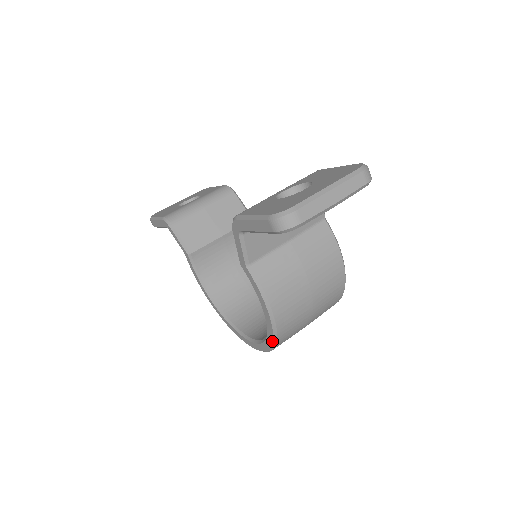
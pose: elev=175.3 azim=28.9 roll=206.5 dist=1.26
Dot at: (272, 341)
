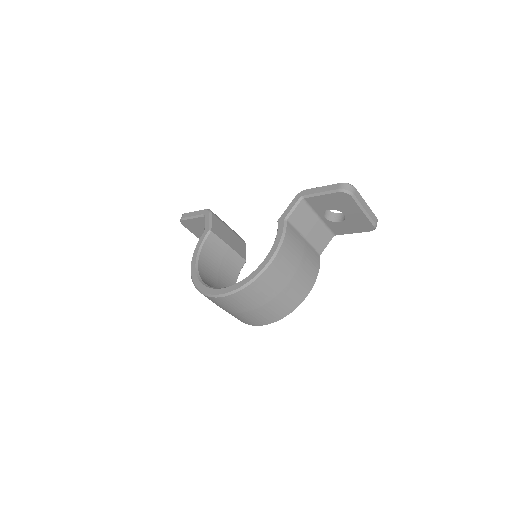
Dot at: (255, 275)
